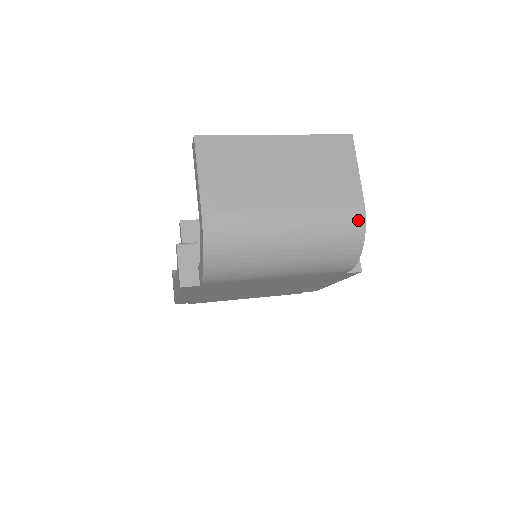
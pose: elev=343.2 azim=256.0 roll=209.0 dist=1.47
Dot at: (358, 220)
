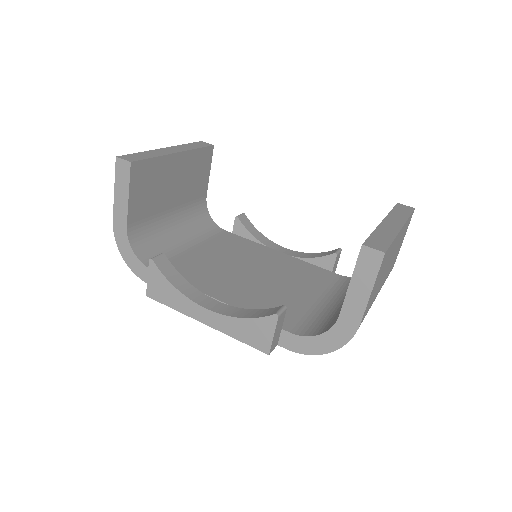
Dot at: occluded
